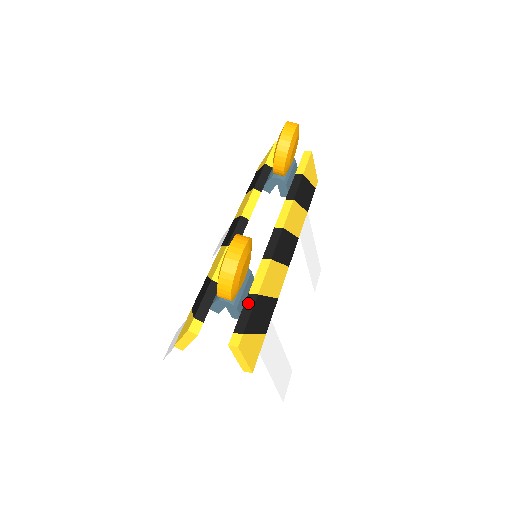
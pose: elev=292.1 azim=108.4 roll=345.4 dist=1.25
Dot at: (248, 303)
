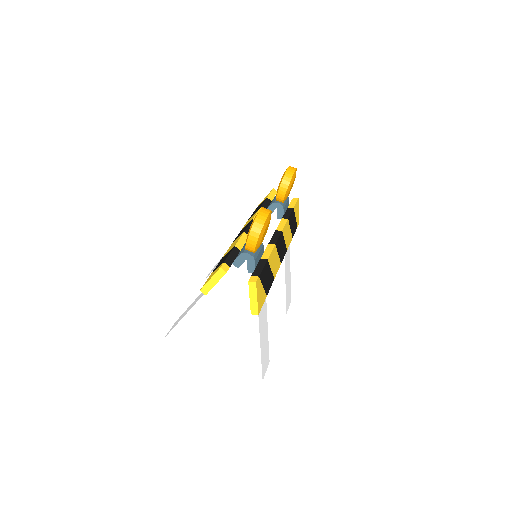
Dot at: (261, 263)
